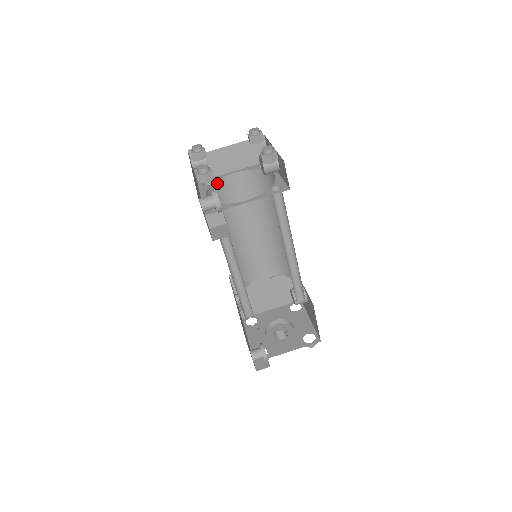
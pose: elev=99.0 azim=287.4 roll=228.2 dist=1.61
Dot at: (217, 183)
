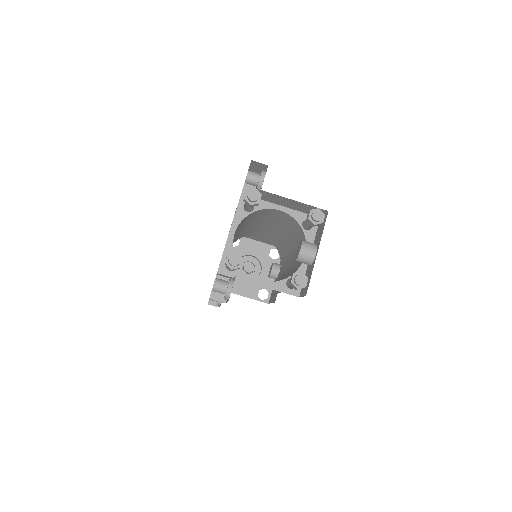
Dot at: (257, 211)
